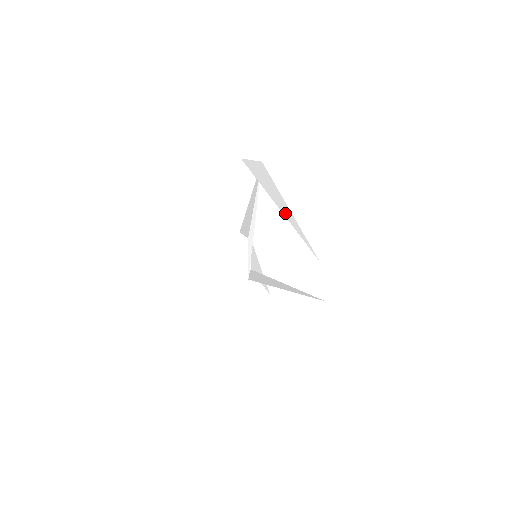
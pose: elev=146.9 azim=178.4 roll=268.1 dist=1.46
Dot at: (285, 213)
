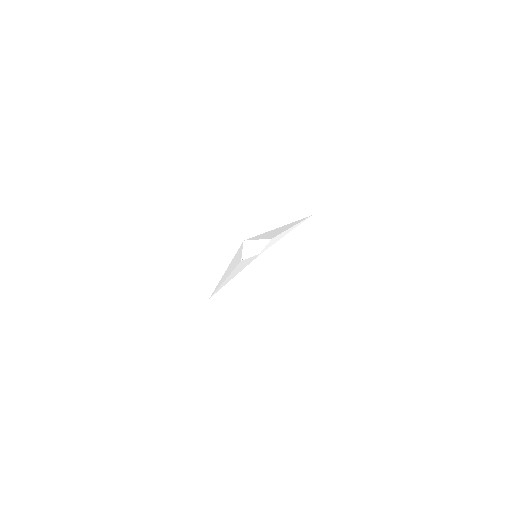
Dot at: occluded
